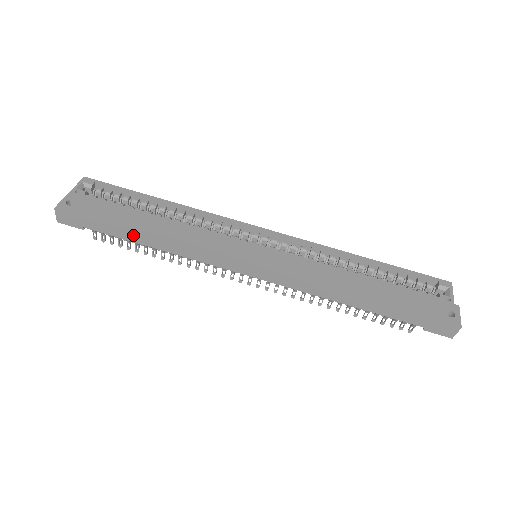
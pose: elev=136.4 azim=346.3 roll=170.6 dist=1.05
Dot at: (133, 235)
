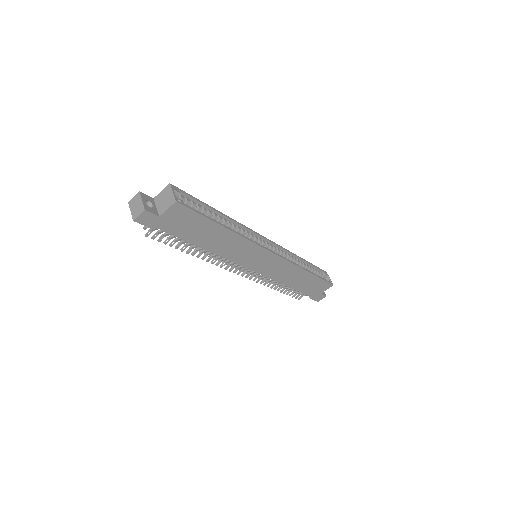
Dot at: (196, 238)
